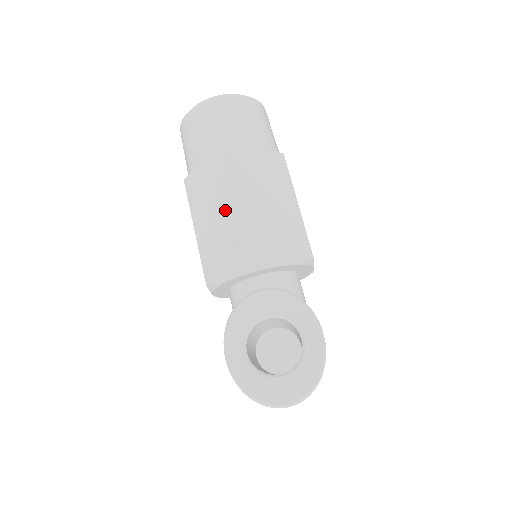
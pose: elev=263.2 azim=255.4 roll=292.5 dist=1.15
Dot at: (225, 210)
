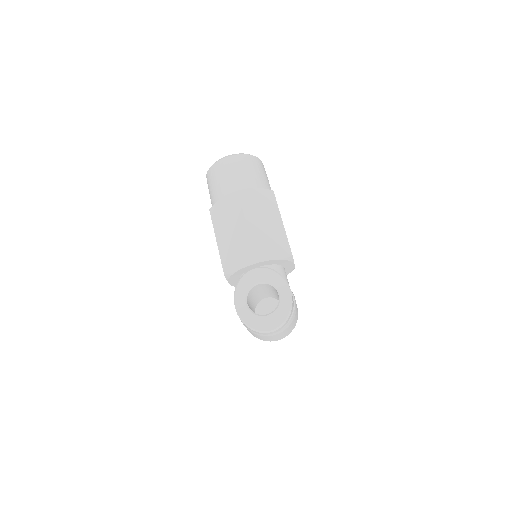
Dot at: (236, 227)
